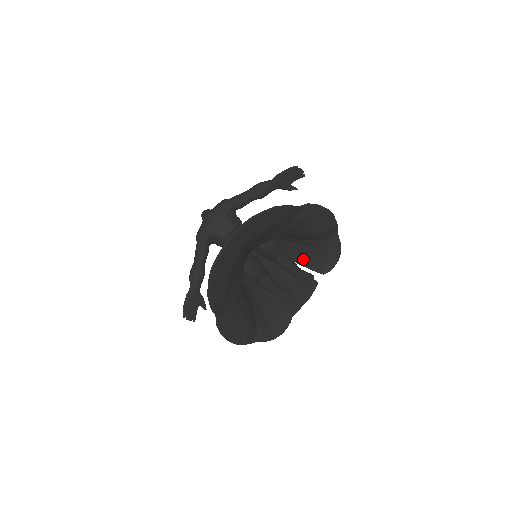
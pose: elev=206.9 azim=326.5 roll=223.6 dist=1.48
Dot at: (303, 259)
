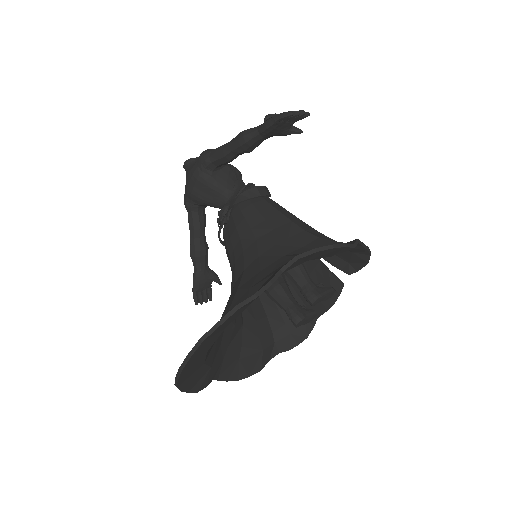
Dot at: occluded
